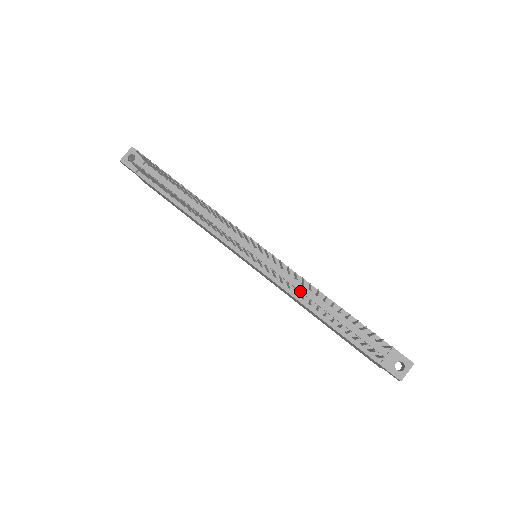
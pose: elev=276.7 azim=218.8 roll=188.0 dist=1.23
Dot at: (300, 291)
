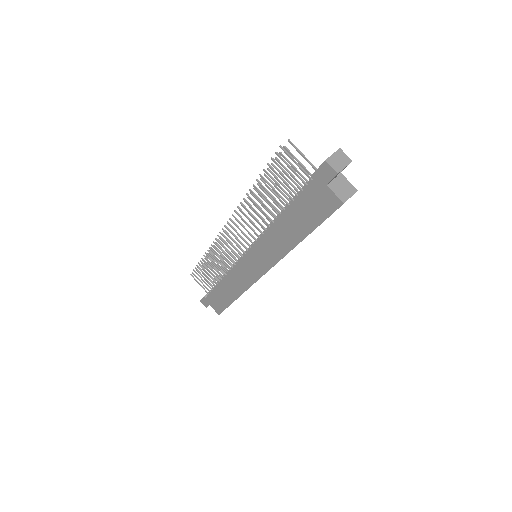
Dot at: occluded
